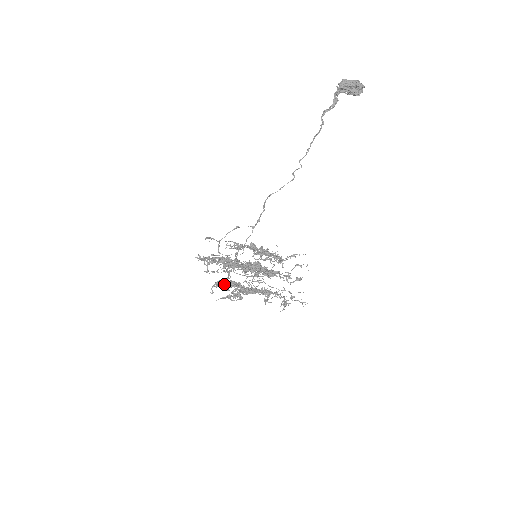
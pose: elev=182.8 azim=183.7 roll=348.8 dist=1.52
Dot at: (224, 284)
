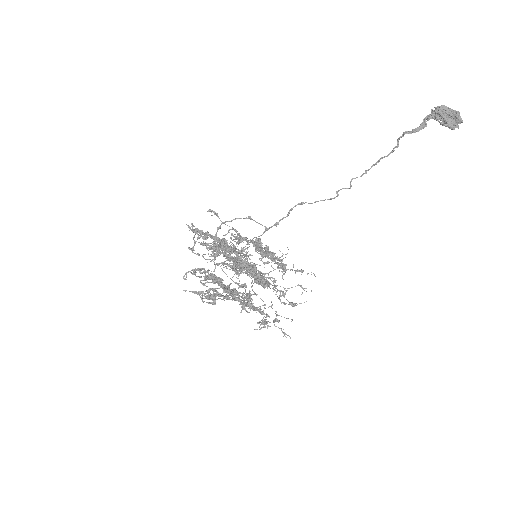
Dot at: (203, 276)
